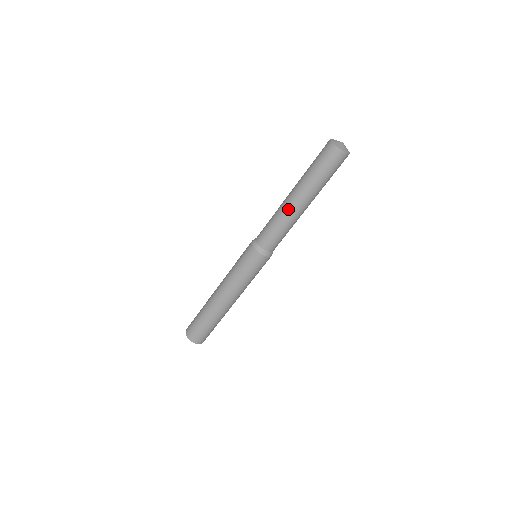
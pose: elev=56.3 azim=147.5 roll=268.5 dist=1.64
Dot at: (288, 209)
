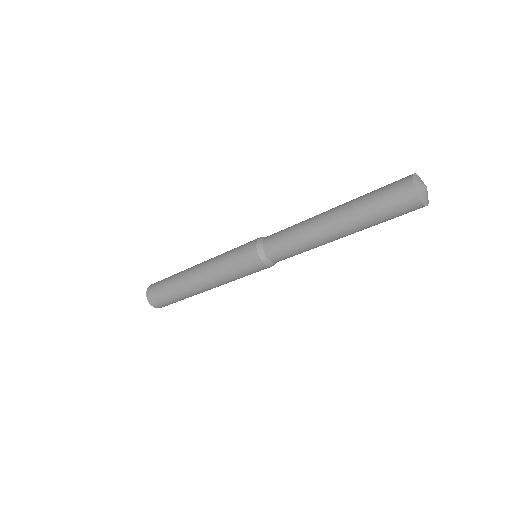
Dot at: (323, 241)
